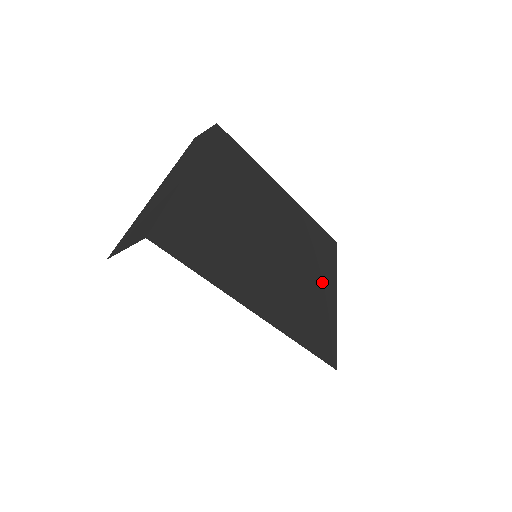
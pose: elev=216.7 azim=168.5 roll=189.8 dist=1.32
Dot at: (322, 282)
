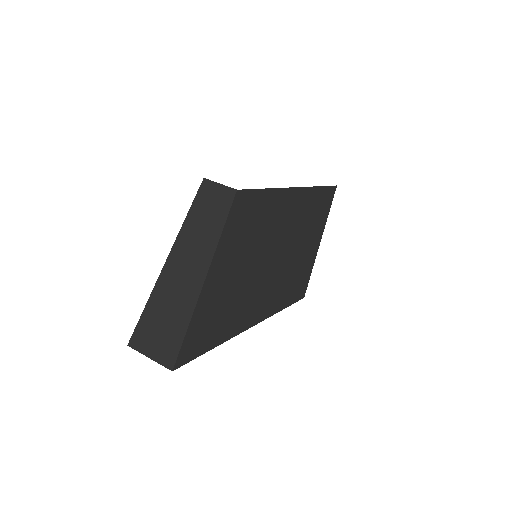
Dot at: (311, 242)
